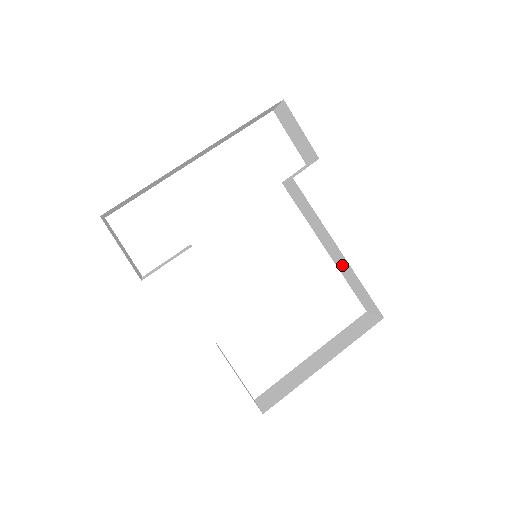
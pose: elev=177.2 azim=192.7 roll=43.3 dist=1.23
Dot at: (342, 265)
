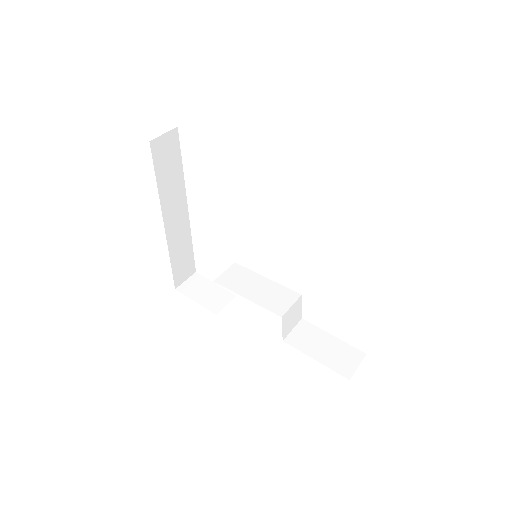
Dot at: occluded
